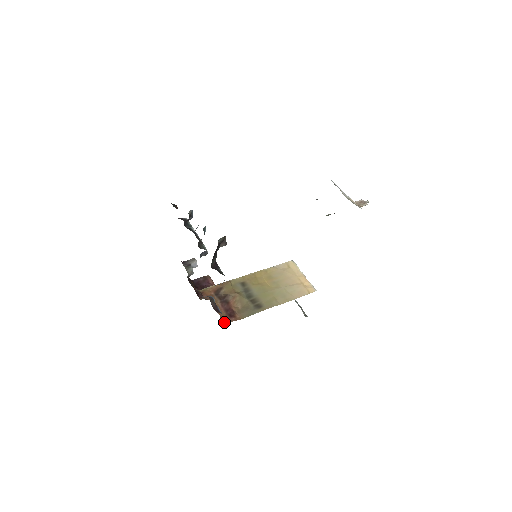
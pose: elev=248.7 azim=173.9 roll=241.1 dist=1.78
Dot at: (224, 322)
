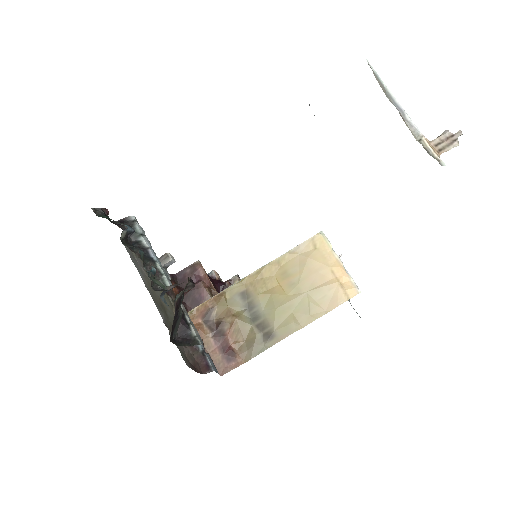
Dot at: (220, 373)
